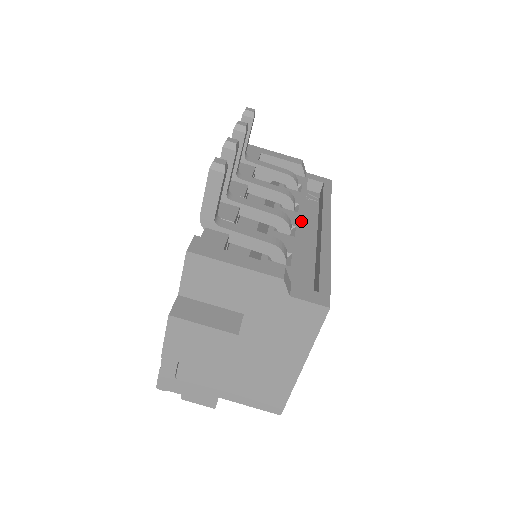
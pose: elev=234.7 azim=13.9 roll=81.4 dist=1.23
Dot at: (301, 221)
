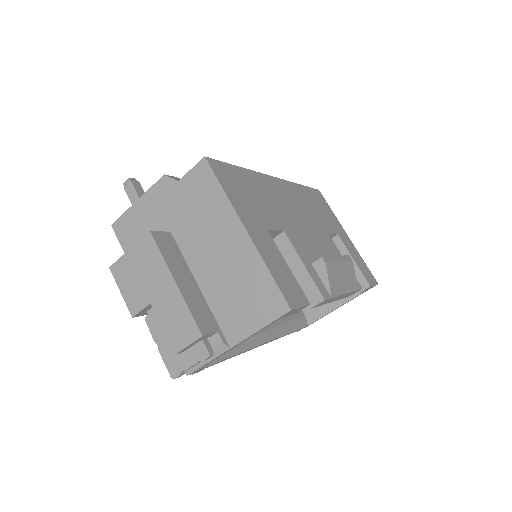
Dot at: occluded
